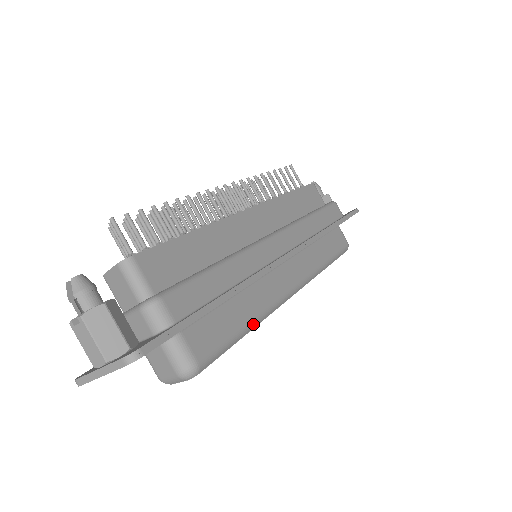
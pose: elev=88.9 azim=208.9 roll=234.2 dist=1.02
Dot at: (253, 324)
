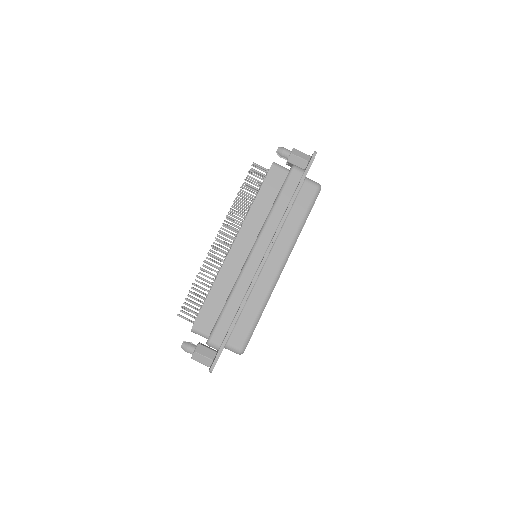
Dot at: (262, 310)
